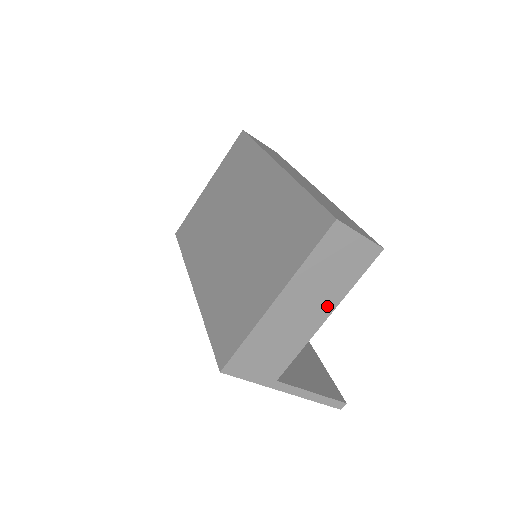
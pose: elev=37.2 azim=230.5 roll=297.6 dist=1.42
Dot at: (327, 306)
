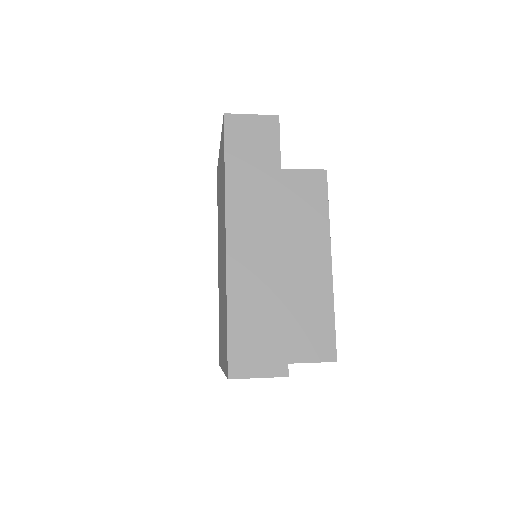
Dot at: occluded
